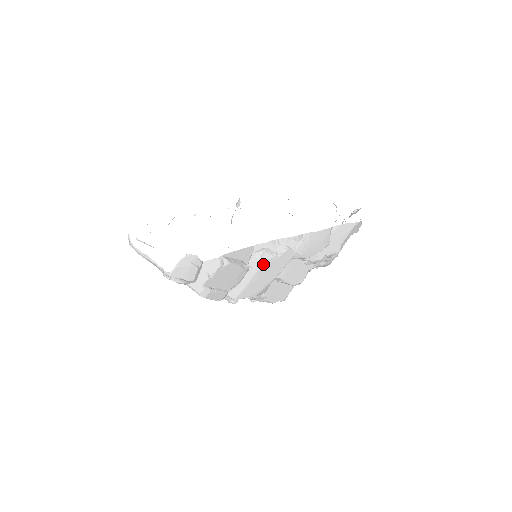
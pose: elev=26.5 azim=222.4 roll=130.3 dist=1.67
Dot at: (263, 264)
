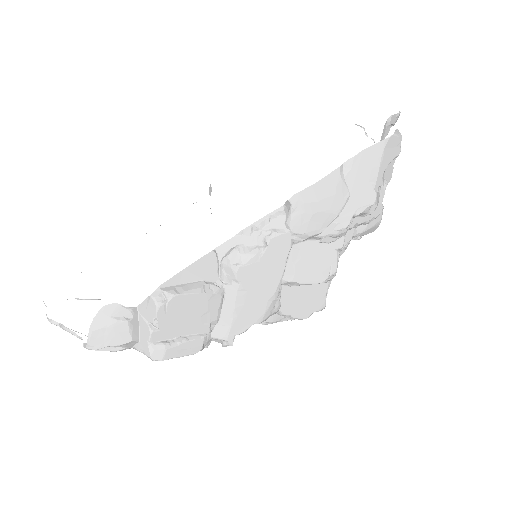
Dot at: (242, 273)
